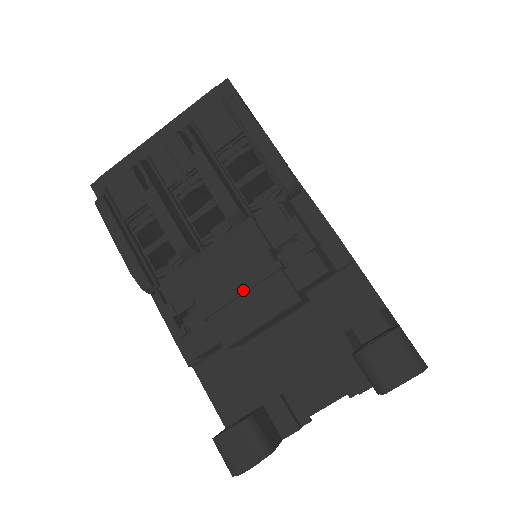
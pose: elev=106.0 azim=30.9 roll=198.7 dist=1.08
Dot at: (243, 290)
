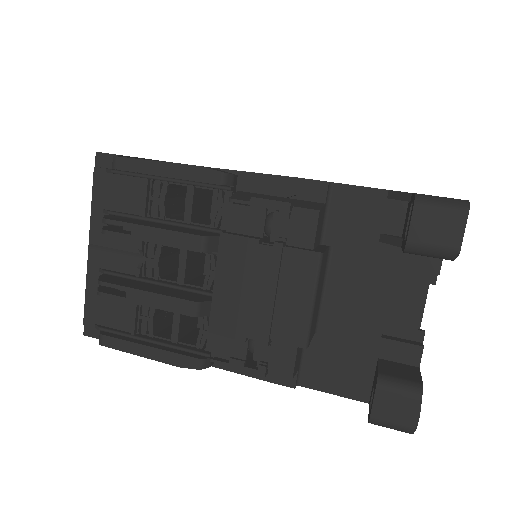
Dot at: (273, 292)
